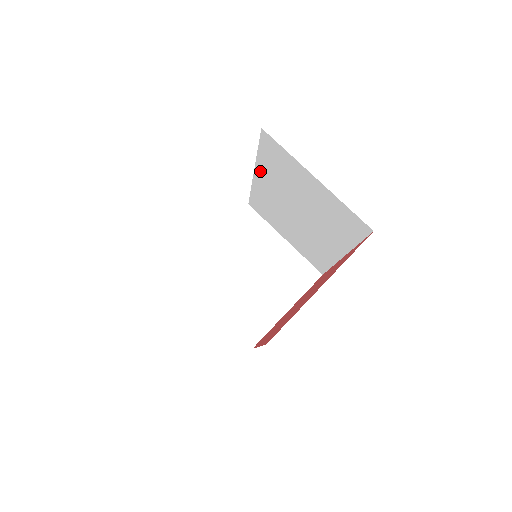
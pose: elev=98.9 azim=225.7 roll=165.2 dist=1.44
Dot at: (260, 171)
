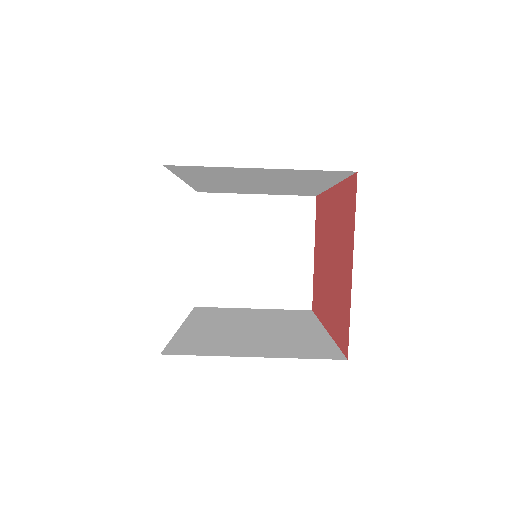
Dot at: (190, 180)
